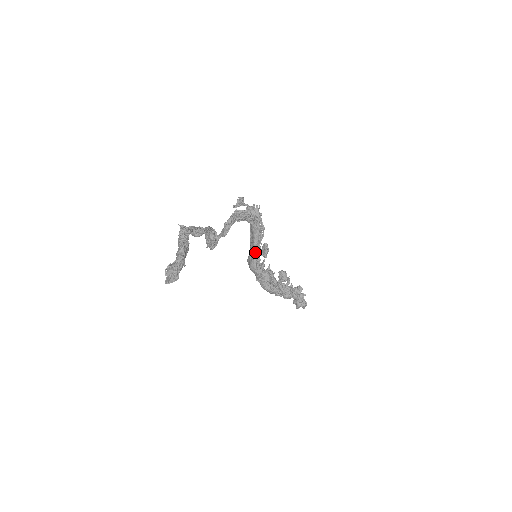
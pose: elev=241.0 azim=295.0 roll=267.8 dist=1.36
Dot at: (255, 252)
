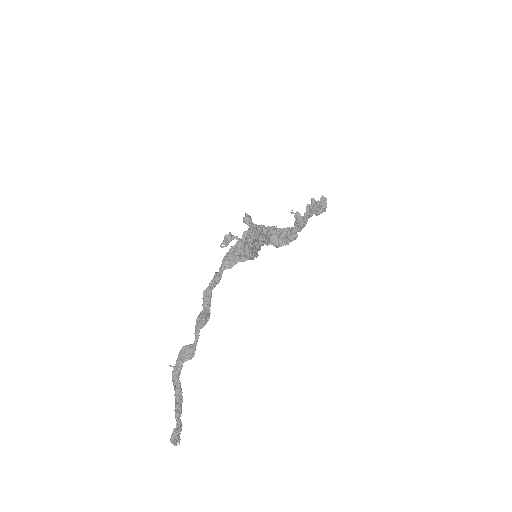
Dot at: occluded
